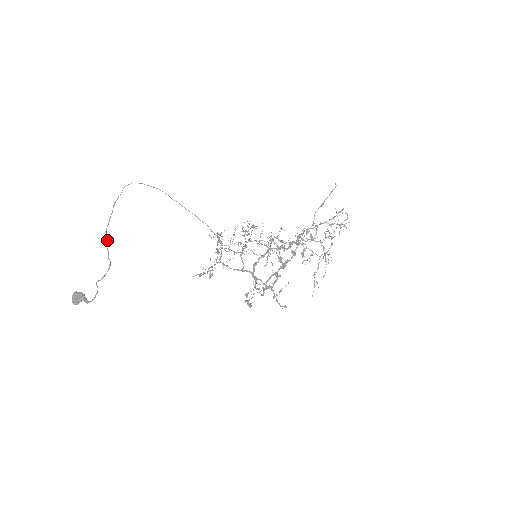
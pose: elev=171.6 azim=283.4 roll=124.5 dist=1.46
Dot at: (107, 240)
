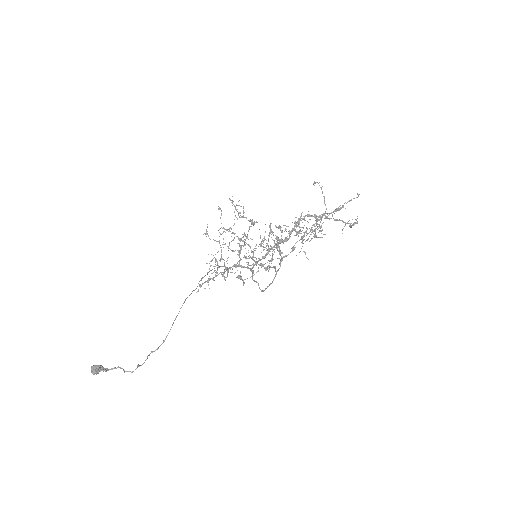
Dot at: (138, 364)
